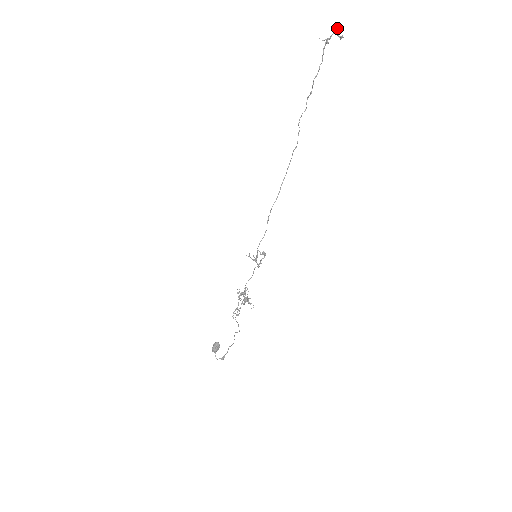
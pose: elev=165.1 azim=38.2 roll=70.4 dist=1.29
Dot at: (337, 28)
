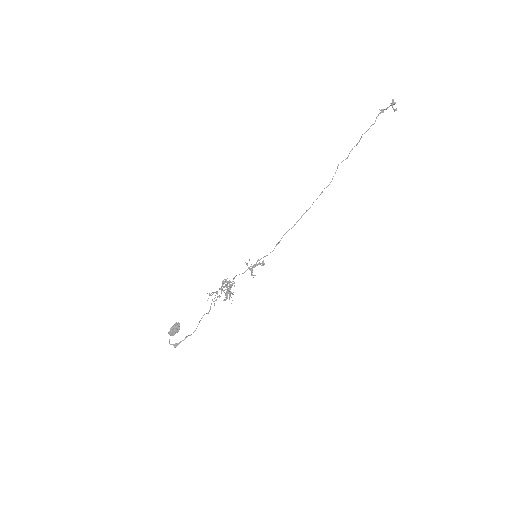
Dot at: (394, 102)
